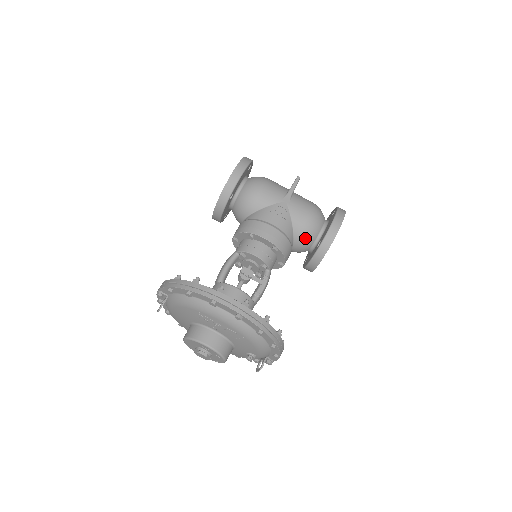
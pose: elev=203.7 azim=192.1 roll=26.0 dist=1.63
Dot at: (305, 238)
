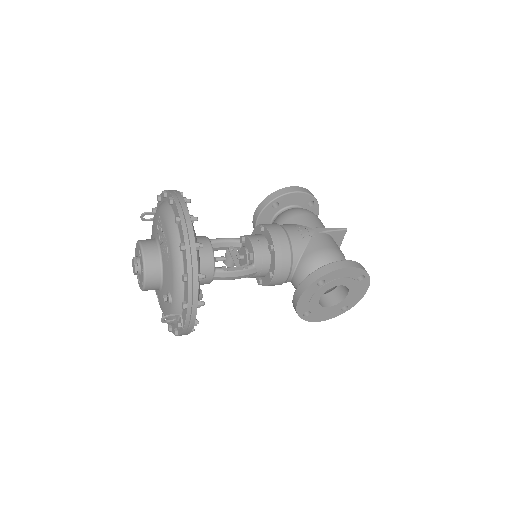
Dot at: (309, 266)
